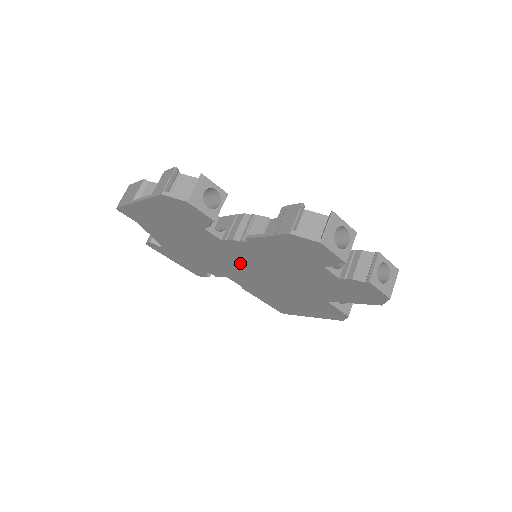
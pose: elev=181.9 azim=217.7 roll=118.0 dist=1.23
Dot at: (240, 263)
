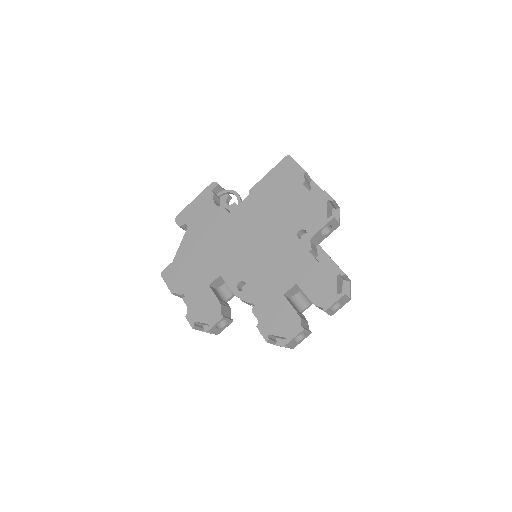
Dot at: occluded
